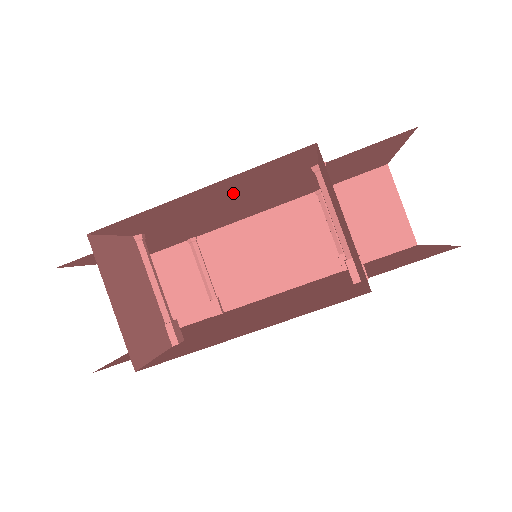
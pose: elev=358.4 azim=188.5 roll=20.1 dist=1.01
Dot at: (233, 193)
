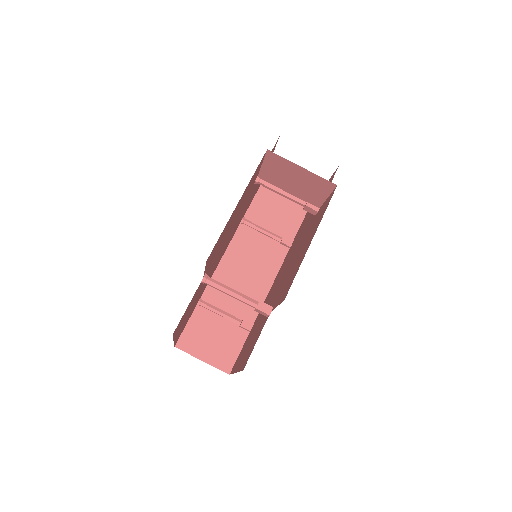
Dot at: (237, 212)
